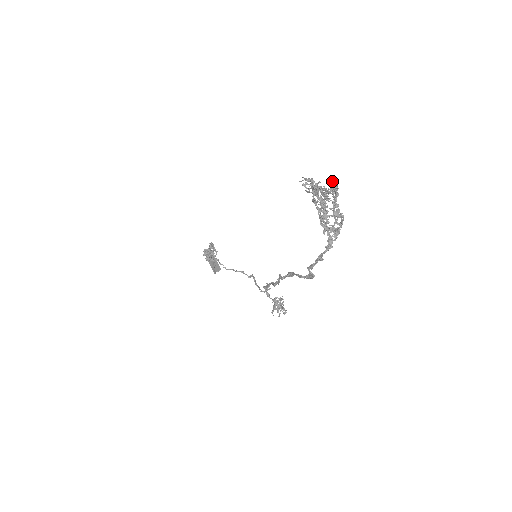
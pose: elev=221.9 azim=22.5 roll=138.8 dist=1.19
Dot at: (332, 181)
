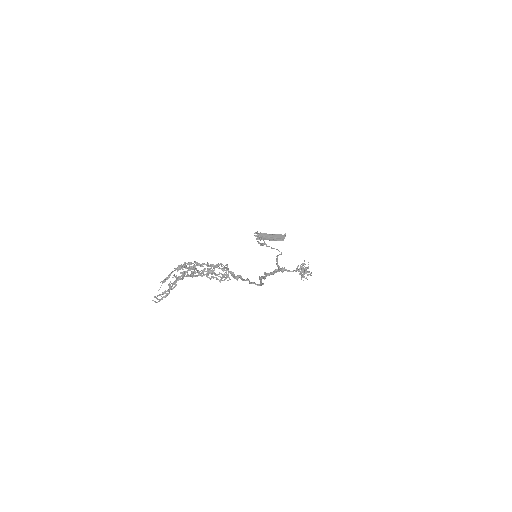
Dot at: (183, 264)
